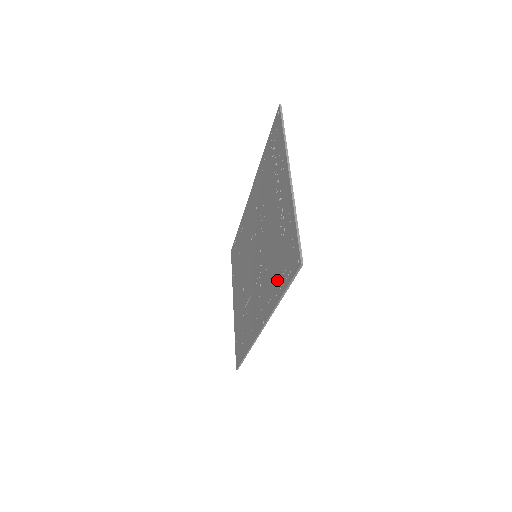
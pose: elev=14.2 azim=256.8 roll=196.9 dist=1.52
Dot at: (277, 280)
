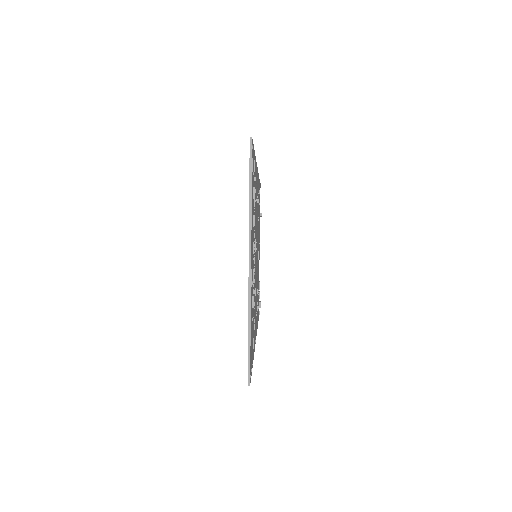
Dot at: occluded
